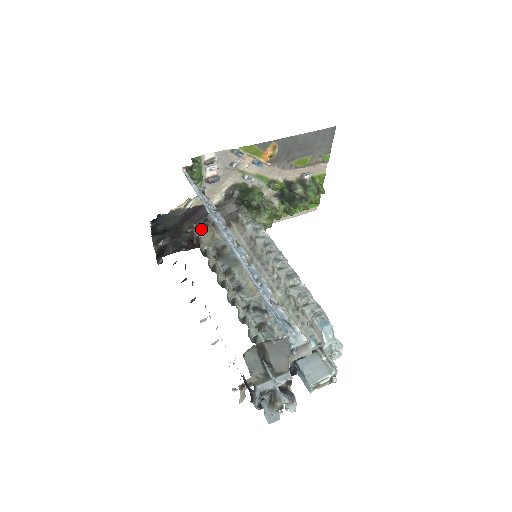
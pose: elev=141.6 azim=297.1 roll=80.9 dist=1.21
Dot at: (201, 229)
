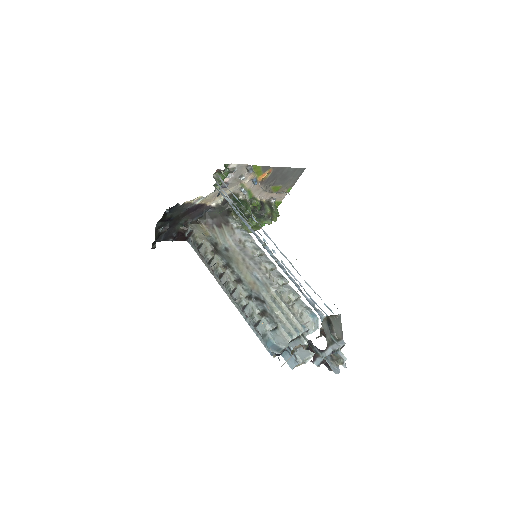
Dot at: (194, 225)
